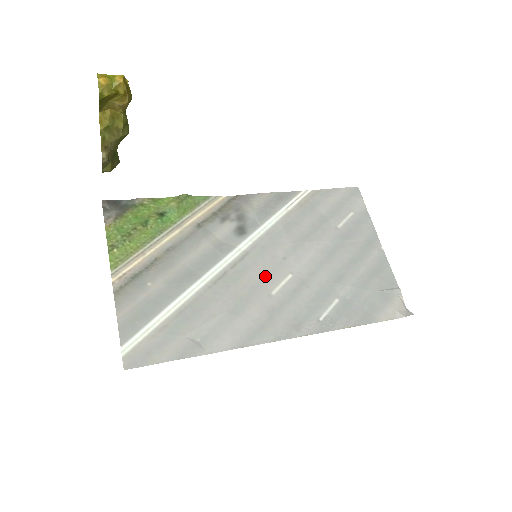
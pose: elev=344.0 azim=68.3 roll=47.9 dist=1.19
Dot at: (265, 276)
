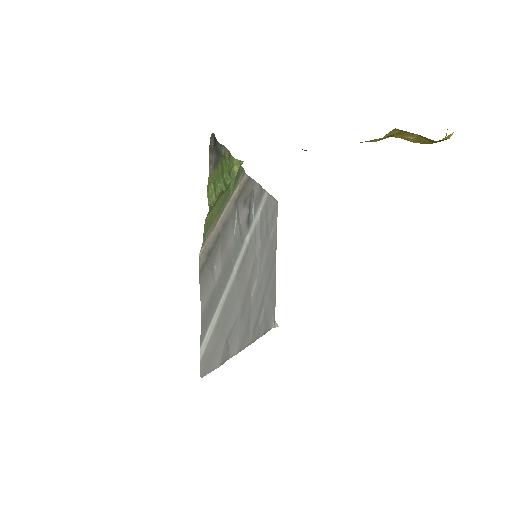
Dot at: (251, 277)
